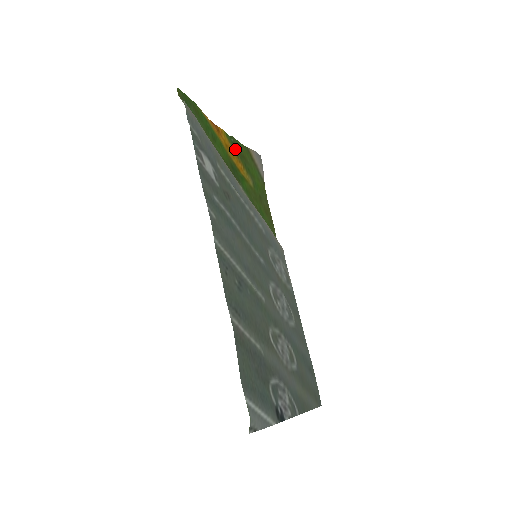
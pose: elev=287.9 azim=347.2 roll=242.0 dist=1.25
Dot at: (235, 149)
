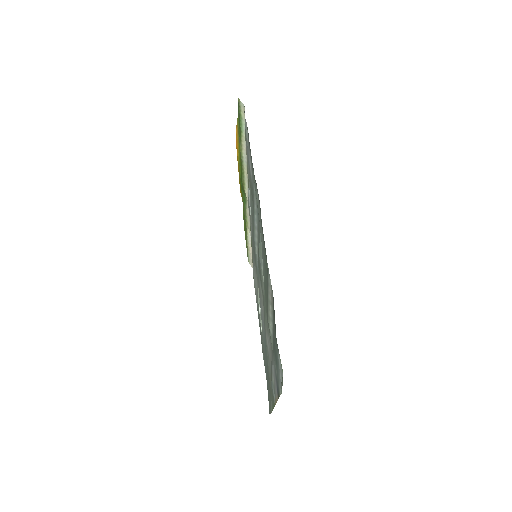
Dot at: occluded
